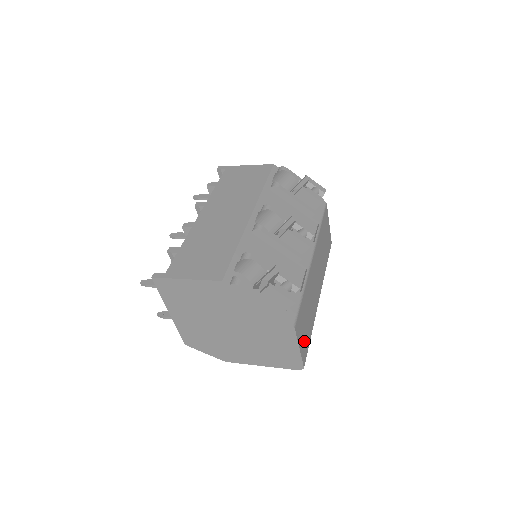
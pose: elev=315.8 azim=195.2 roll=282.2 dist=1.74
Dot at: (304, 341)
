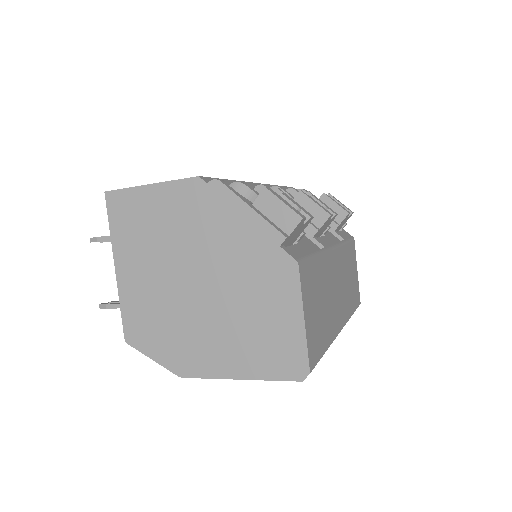
Dot at: (313, 329)
